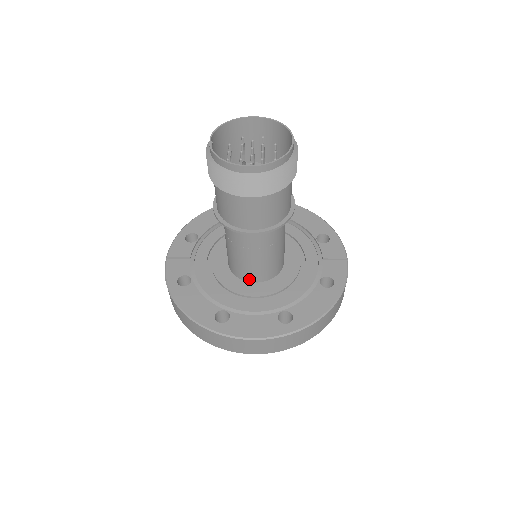
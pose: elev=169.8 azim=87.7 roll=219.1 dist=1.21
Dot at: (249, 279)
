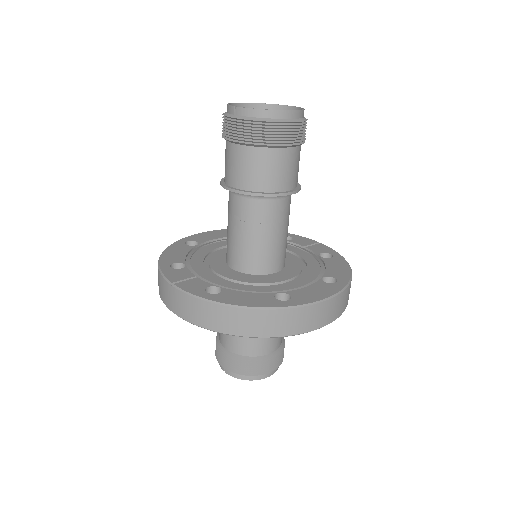
Dot at: (270, 270)
